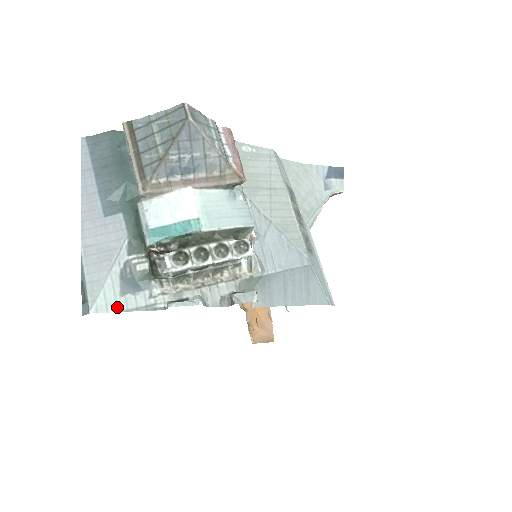
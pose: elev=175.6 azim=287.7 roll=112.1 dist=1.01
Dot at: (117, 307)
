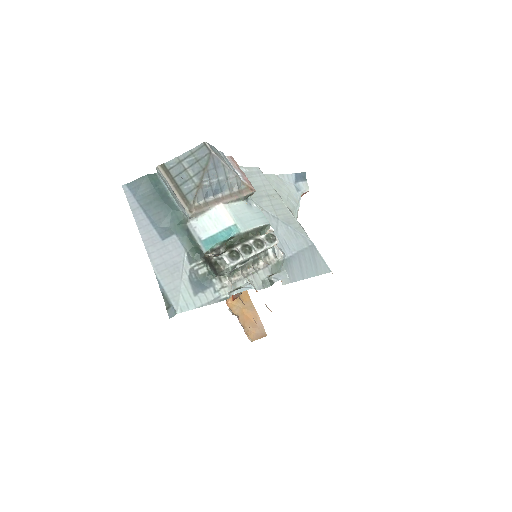
Dot at: (195, 305)
